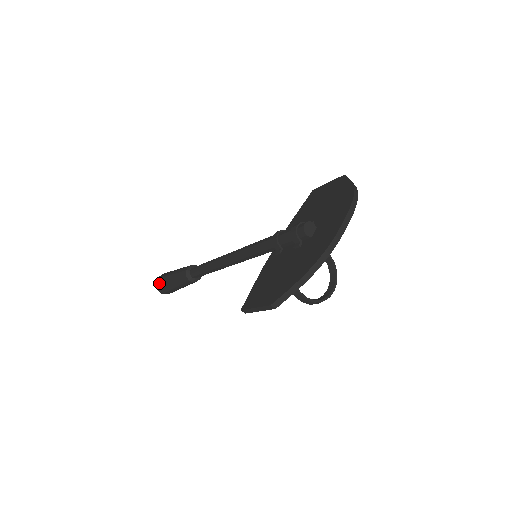
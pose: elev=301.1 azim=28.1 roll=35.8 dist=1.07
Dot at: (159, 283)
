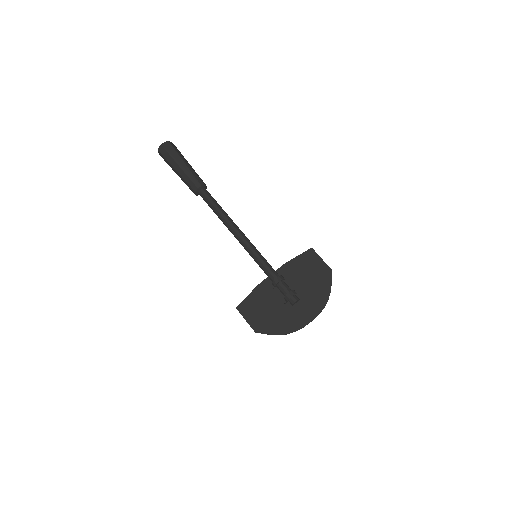
Dot at: (164, 153)
